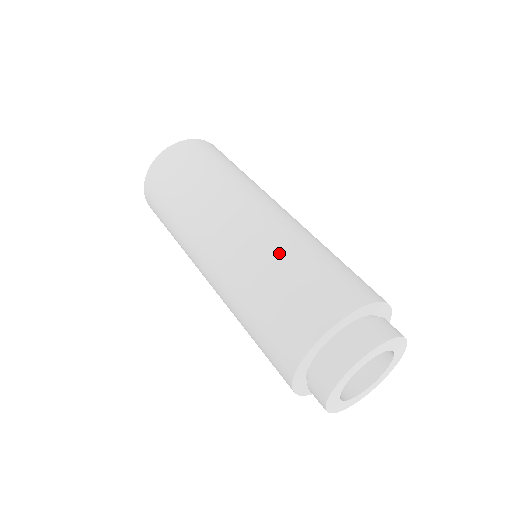
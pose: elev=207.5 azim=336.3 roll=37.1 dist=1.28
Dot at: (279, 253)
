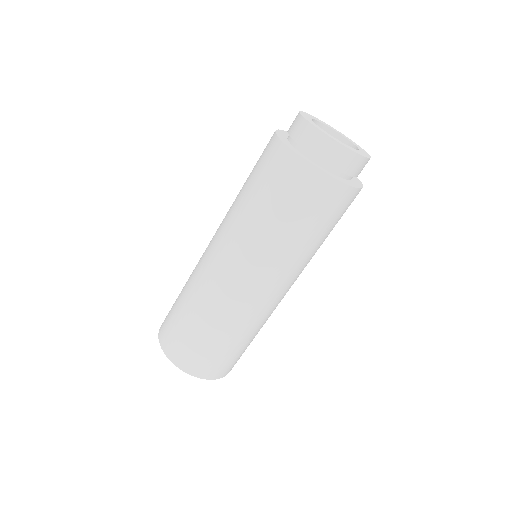
Dot at: occluded
